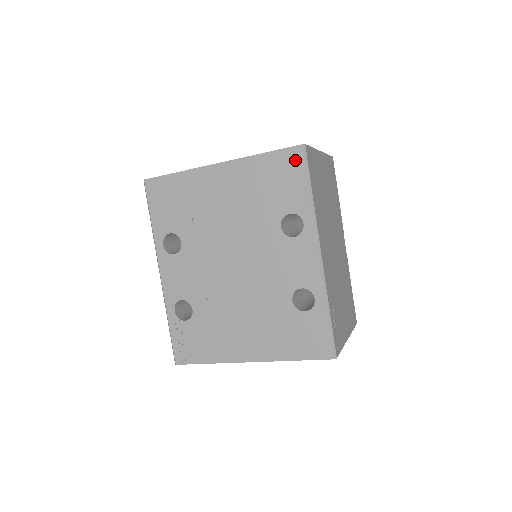
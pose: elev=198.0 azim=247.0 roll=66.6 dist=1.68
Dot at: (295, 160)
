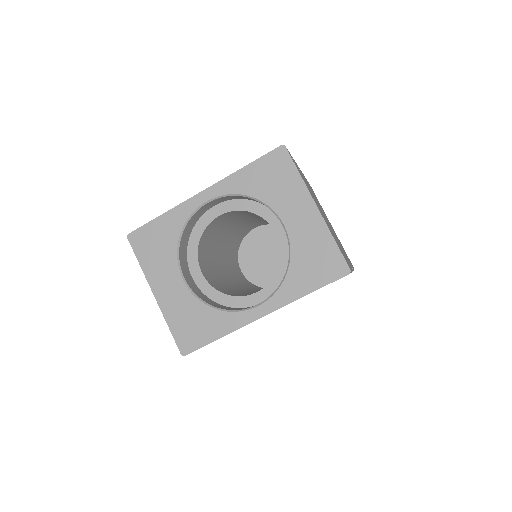
Dot at: occluded
